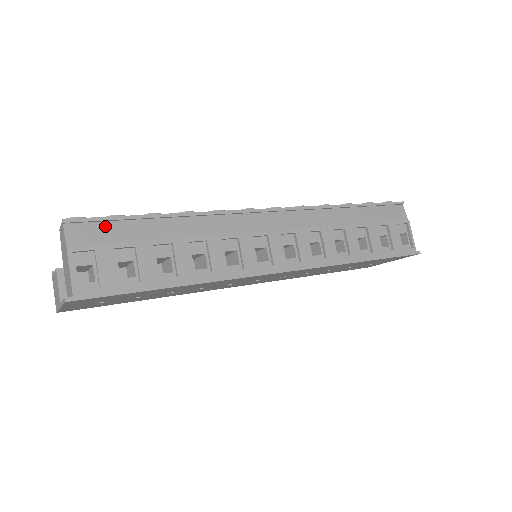
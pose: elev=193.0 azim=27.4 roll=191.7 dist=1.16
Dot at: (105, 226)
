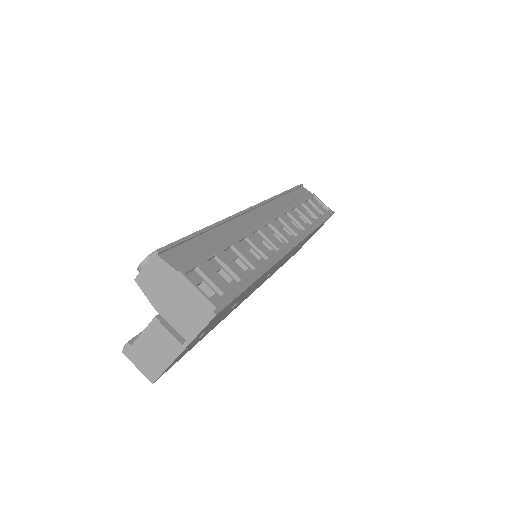
Dot at: (184, 248)
